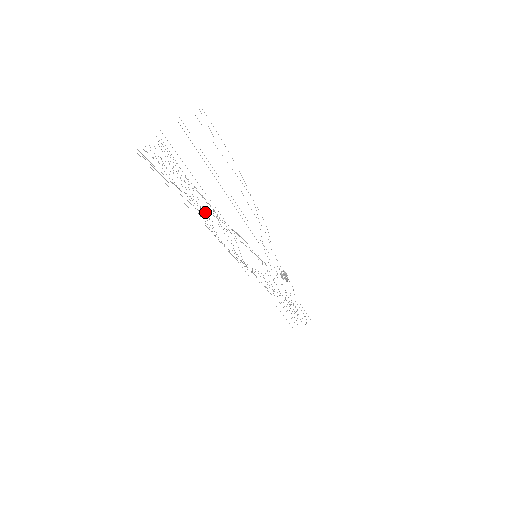
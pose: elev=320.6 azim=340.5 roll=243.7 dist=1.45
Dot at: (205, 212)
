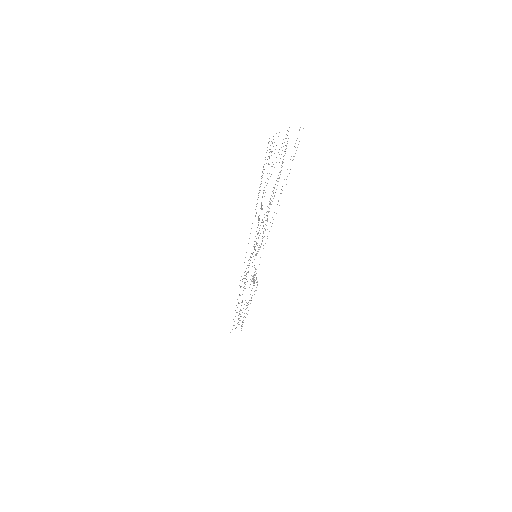
Dot at: occluded
